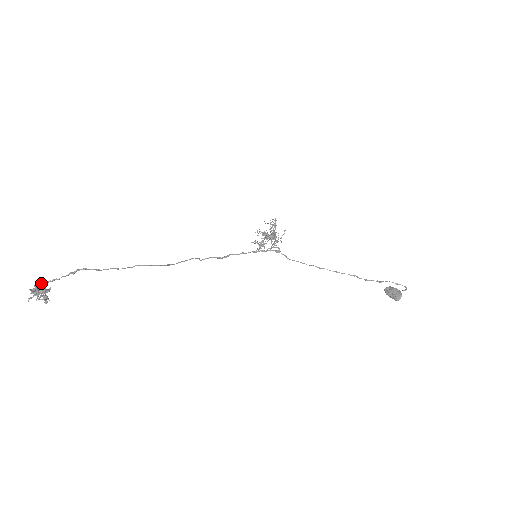
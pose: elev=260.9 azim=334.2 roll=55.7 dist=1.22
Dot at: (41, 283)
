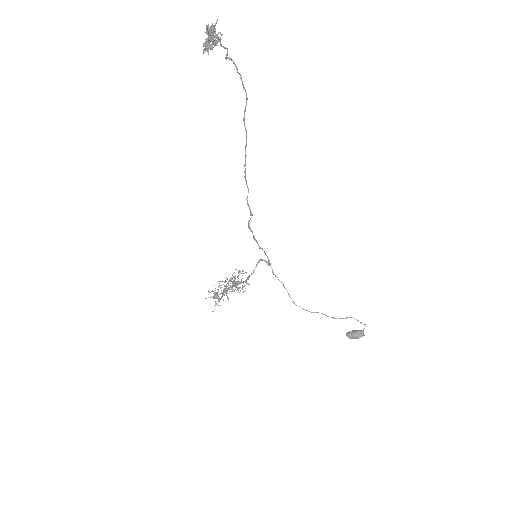
Dot at: occluded
